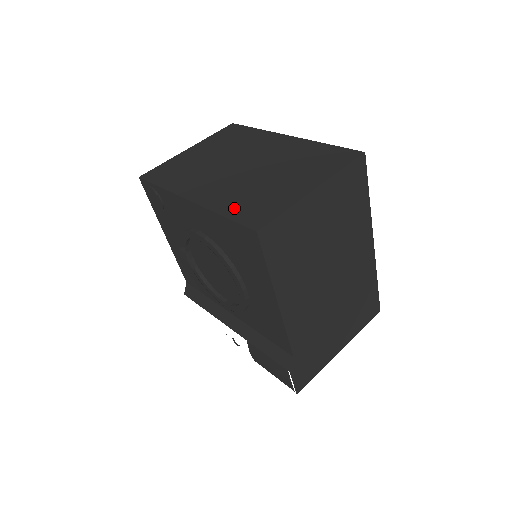
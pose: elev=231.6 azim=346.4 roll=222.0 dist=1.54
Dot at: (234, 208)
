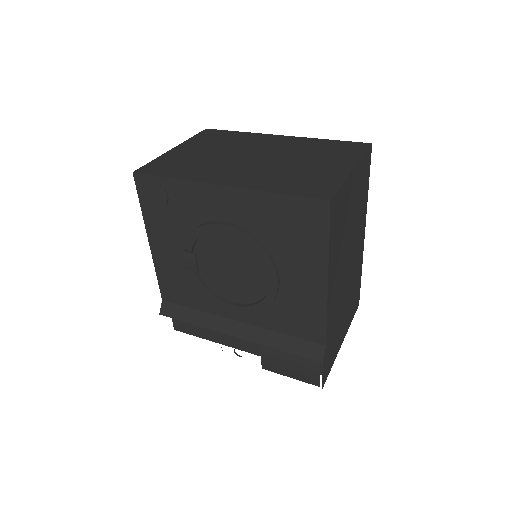
Dot at: (285, 187)
